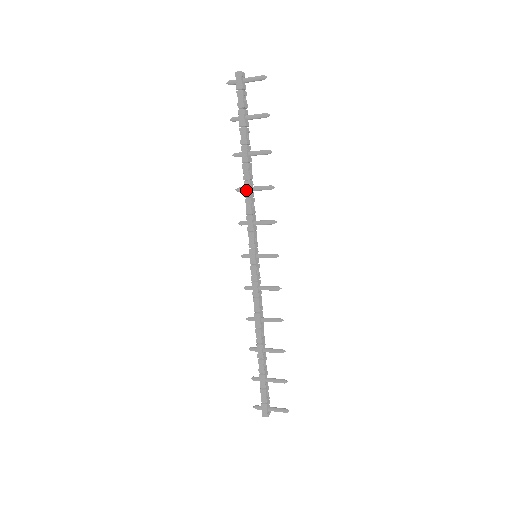
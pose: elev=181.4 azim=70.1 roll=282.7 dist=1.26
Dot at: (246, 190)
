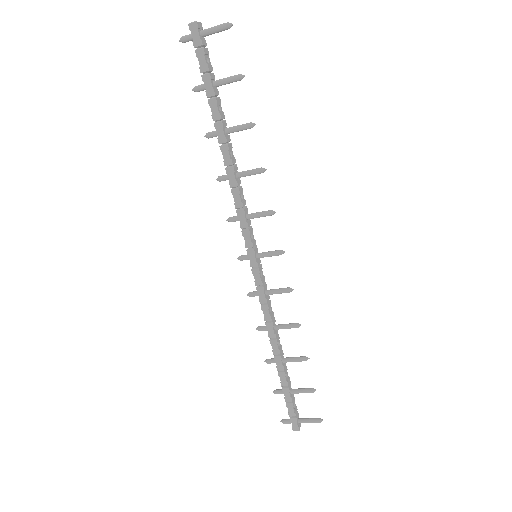
Dot at: (230, 178)
